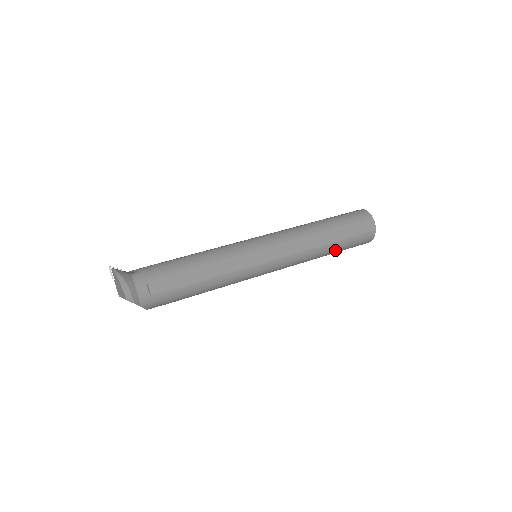
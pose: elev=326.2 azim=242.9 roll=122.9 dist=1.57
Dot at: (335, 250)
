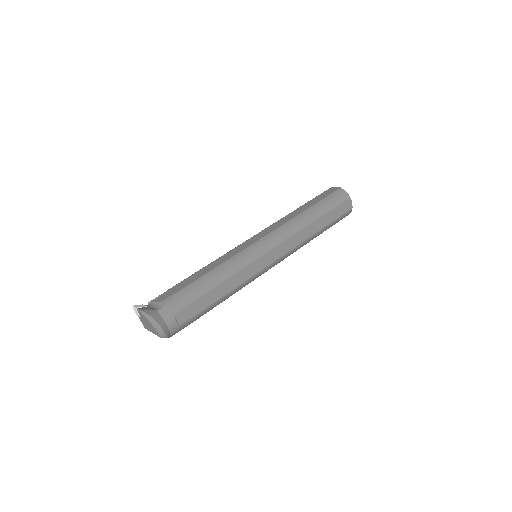
Dot at: occluded
